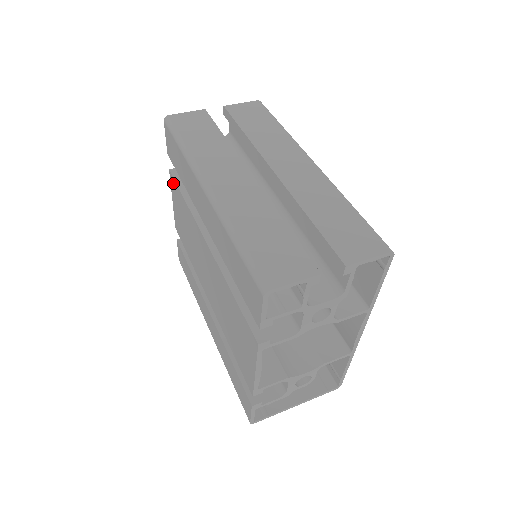
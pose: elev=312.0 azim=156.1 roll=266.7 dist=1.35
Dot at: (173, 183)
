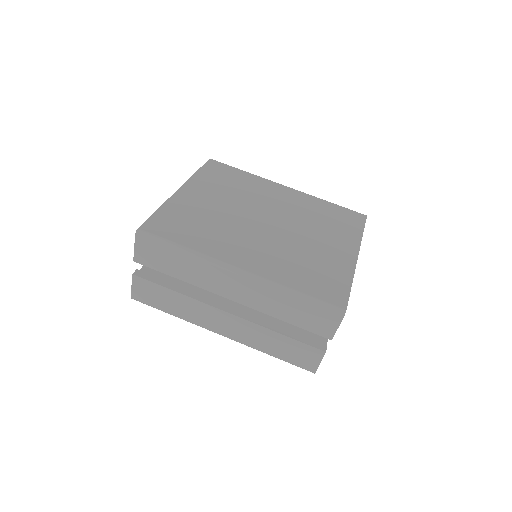
Dot at: occluded
